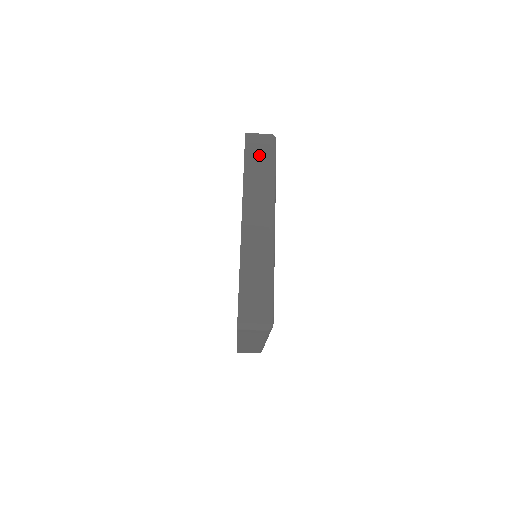
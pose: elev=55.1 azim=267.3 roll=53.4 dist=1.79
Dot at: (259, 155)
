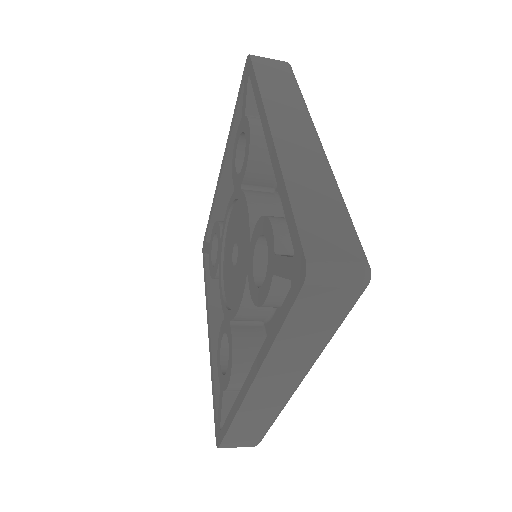
Dot at: (318, 316)
